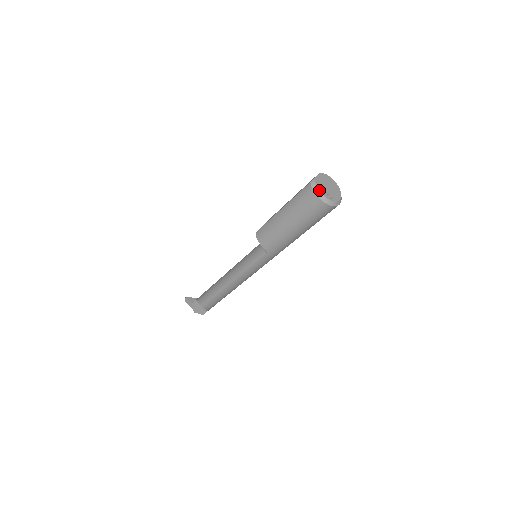
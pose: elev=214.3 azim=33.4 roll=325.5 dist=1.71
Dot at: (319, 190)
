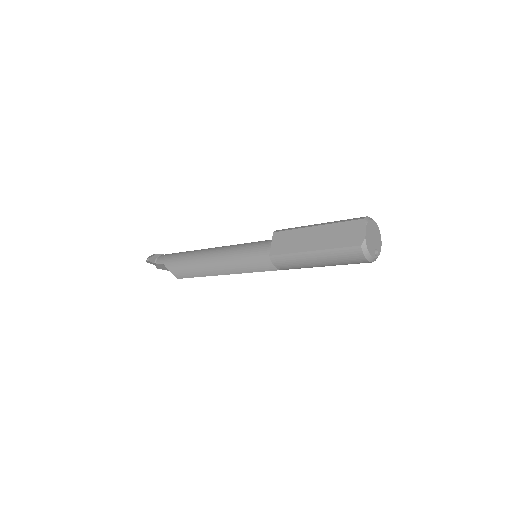
Dot at: (370, 254)
